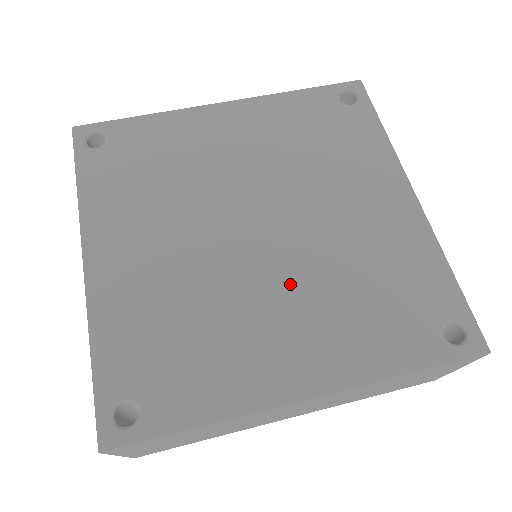
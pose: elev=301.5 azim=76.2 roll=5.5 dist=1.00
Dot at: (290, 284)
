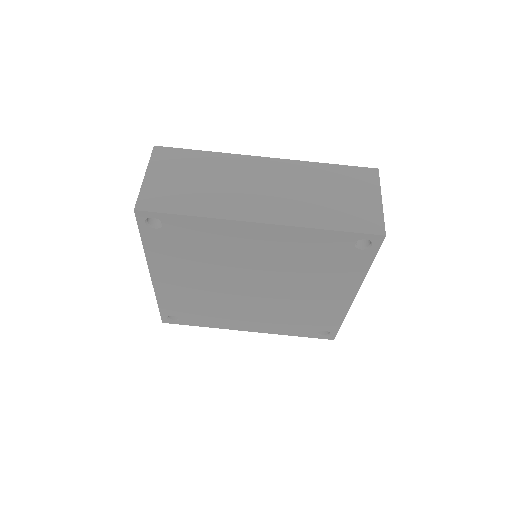
Dot at: (259, 308)
